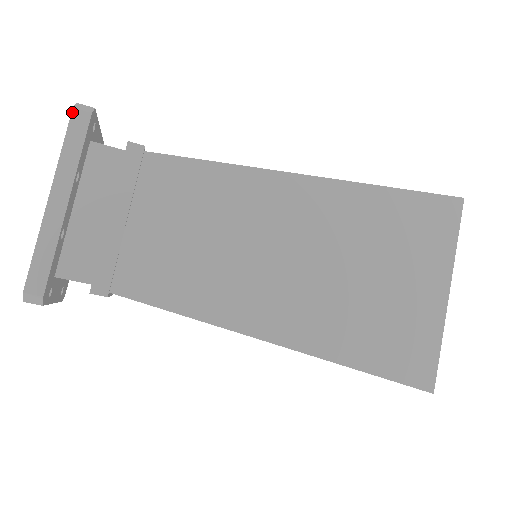
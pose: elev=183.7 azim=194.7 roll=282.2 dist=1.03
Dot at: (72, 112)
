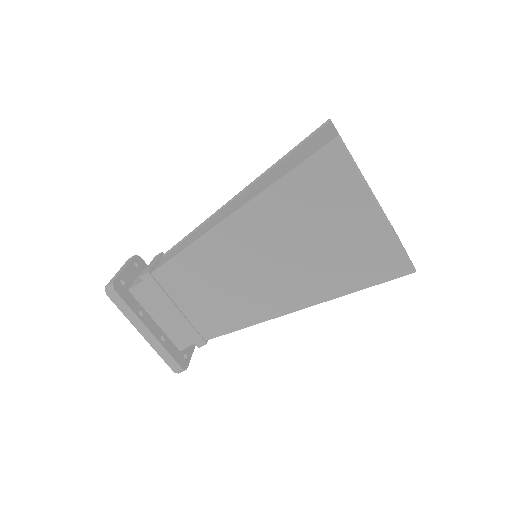
Dot at: (108, 296)
